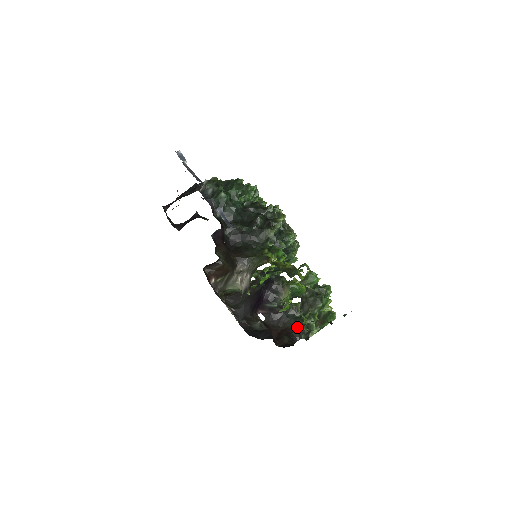
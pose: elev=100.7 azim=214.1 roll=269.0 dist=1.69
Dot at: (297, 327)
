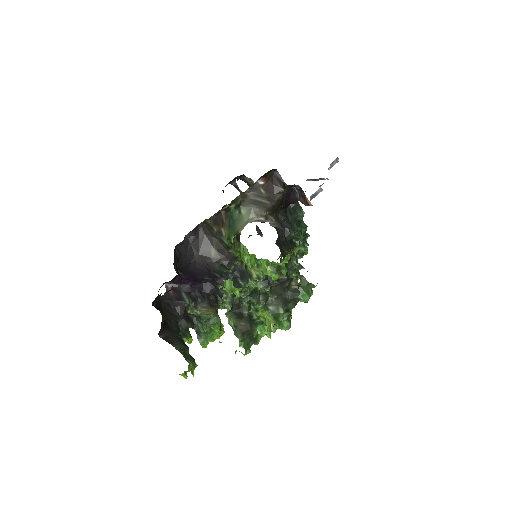
Dot at: (174, 333)
